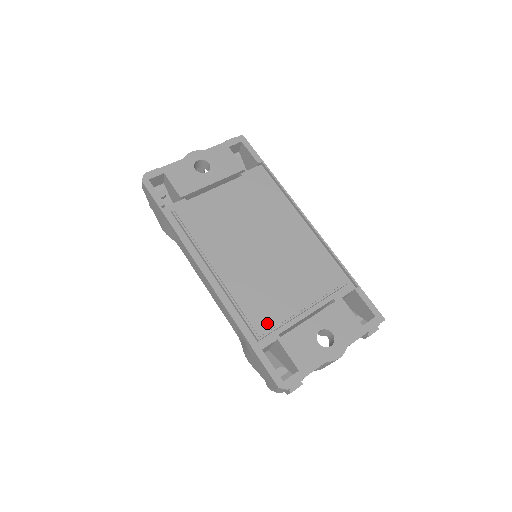
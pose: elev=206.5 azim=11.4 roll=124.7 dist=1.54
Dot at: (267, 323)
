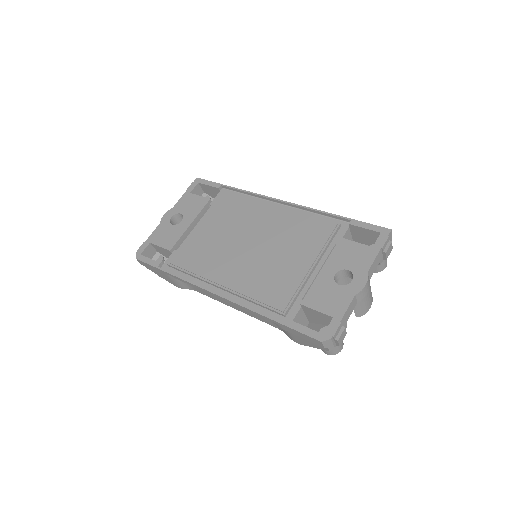
Dot at: (284, 297)
